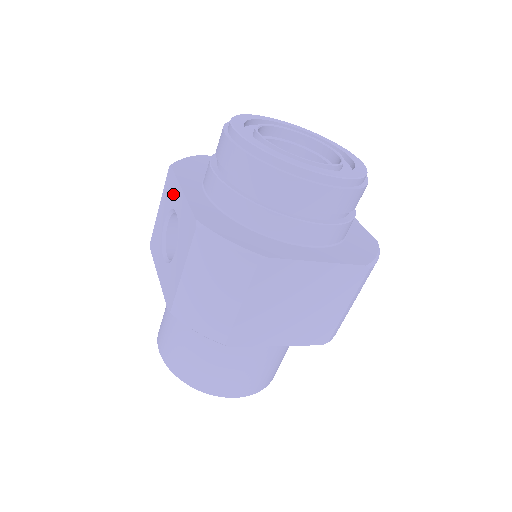
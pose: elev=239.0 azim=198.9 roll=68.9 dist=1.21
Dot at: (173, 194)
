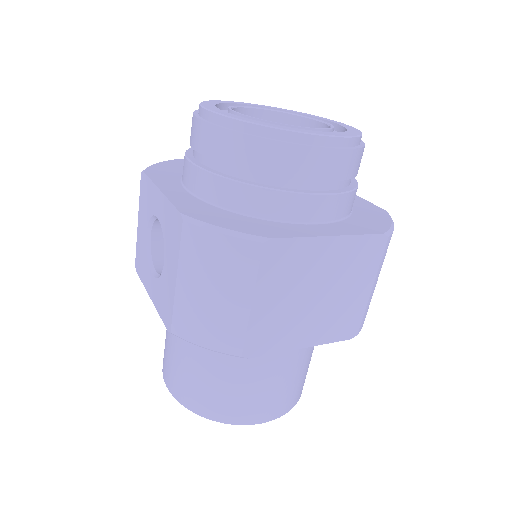
Dot at: (150, 199)
